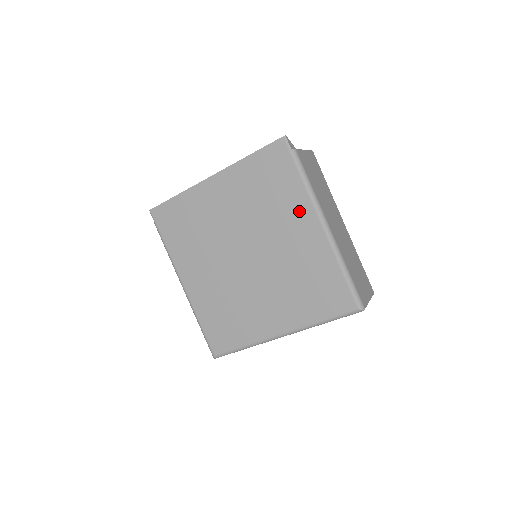
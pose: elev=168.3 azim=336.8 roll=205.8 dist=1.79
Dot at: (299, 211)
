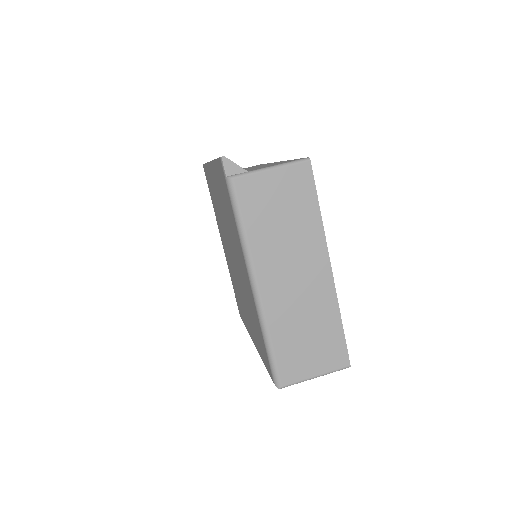
Dot at: occluded
